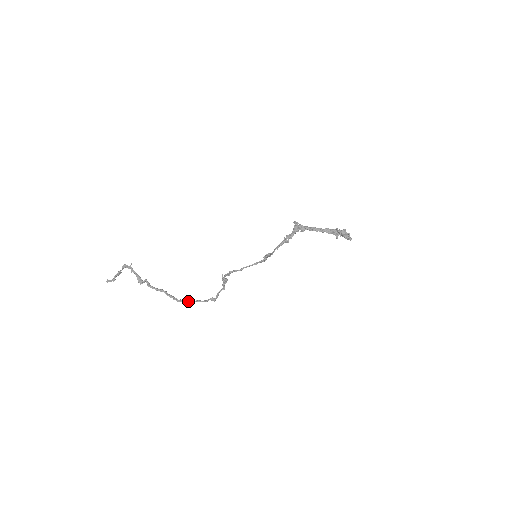
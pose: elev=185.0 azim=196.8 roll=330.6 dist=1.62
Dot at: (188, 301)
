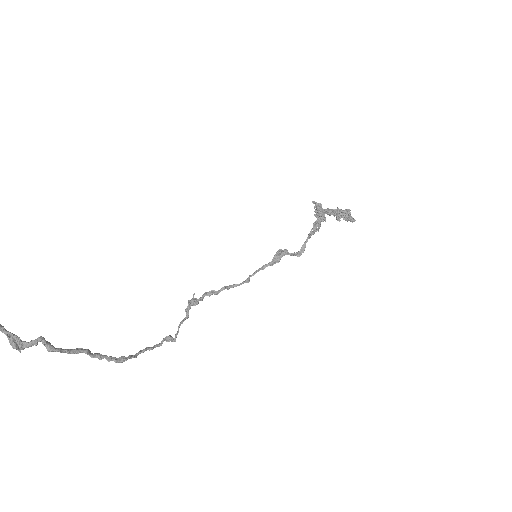
Dot at: (134, 355)
